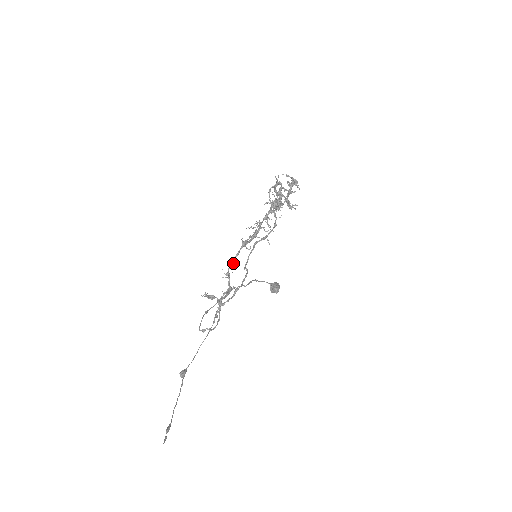
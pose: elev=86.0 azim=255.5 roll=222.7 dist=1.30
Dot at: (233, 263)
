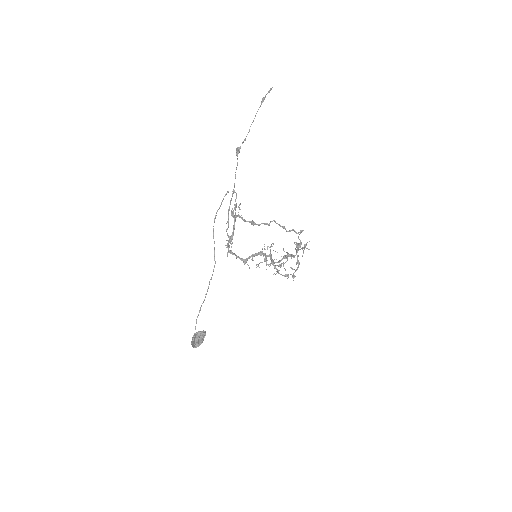
Dot at: (233, 253)
